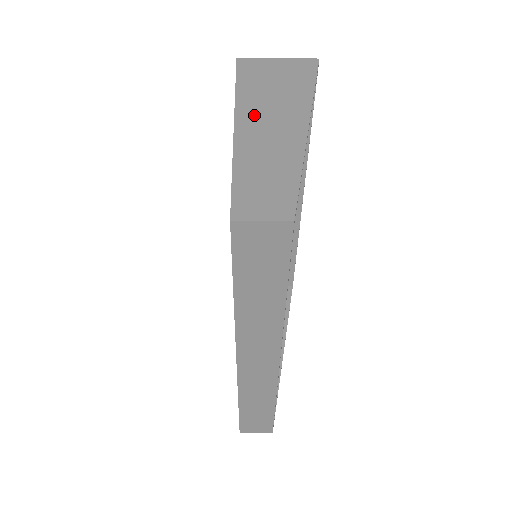
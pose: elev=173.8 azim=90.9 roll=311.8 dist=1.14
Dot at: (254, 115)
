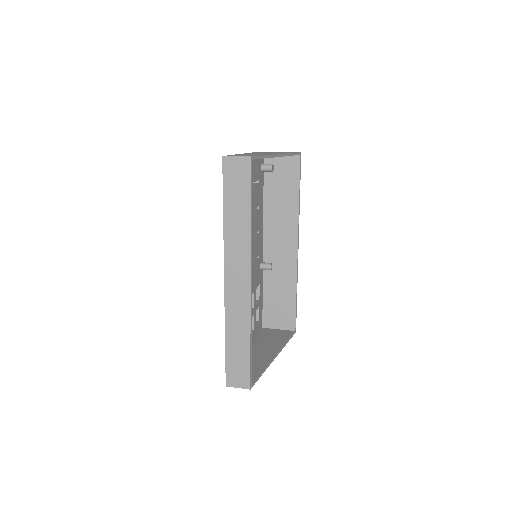
Dot at: (254, 153)
